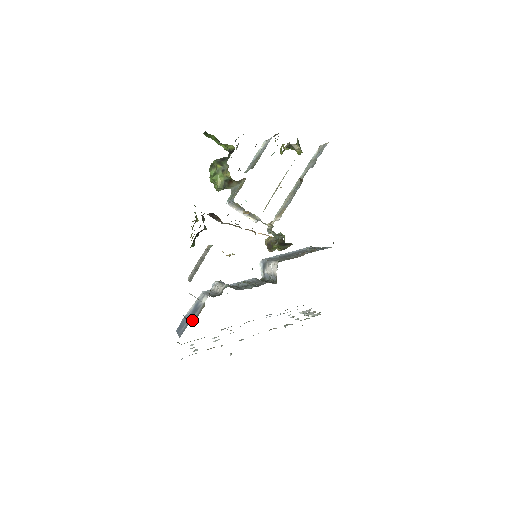
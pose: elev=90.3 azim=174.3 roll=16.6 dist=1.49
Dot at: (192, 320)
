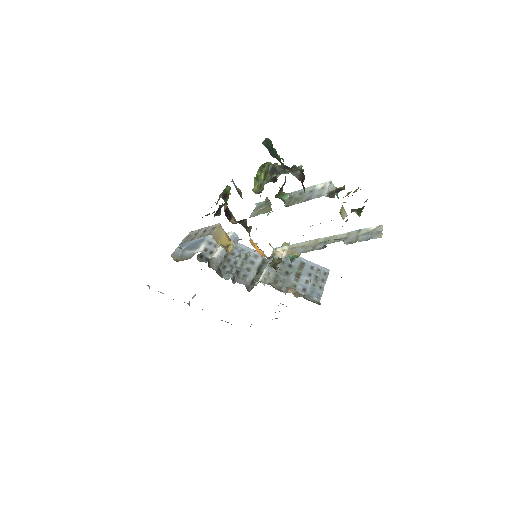
Dot at: (179, 257)
